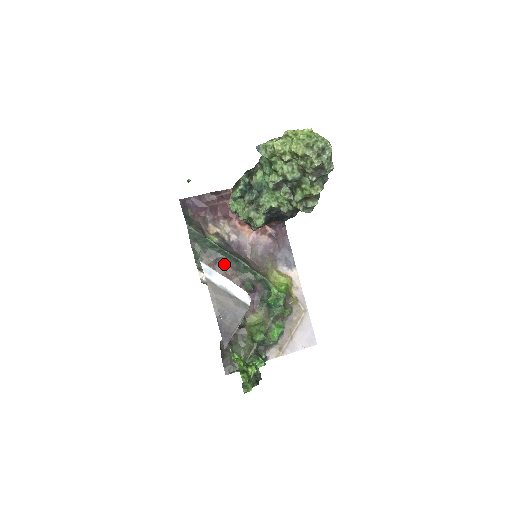
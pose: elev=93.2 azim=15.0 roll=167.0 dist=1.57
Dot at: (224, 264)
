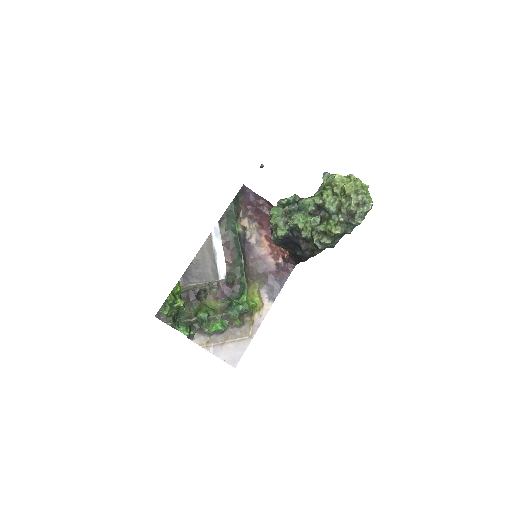
Dot at: (230, 250)
